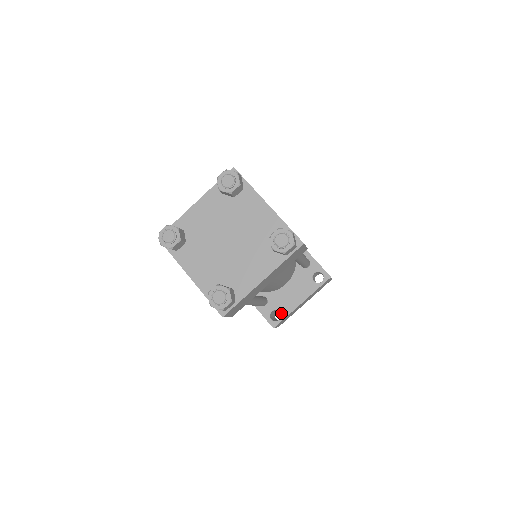
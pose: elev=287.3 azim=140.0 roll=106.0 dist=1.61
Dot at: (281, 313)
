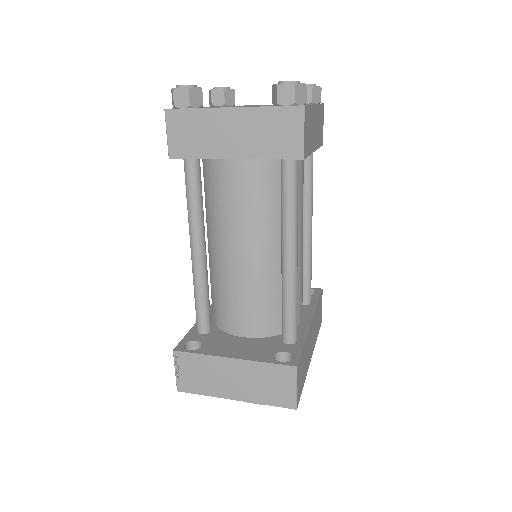
Dot at: (201, 348)
